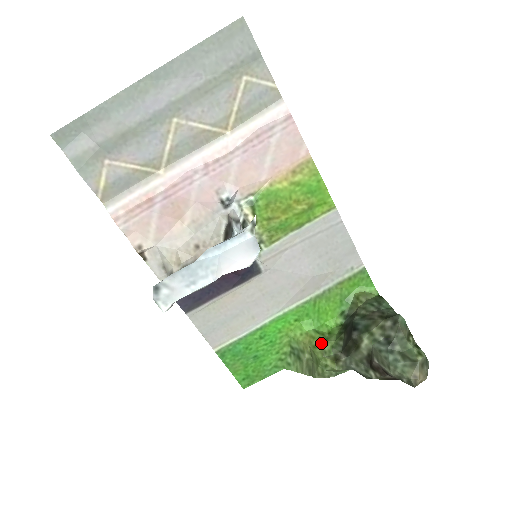
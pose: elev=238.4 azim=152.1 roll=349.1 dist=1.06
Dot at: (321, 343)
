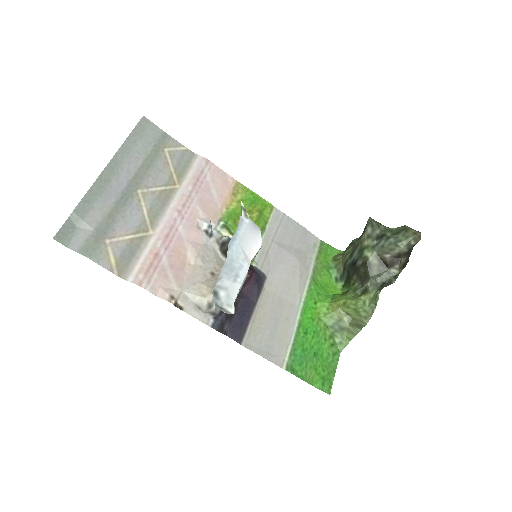
Dot at: (345, 297)
